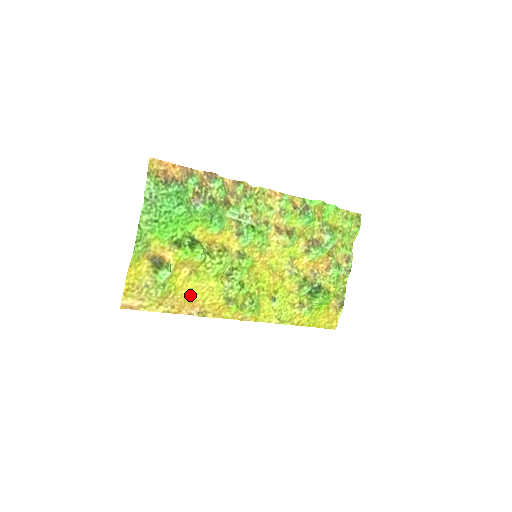
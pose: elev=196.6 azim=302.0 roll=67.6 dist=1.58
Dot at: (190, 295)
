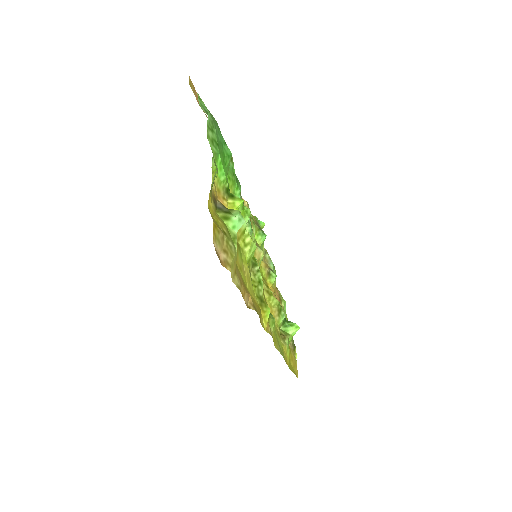
Dot at: occluded
